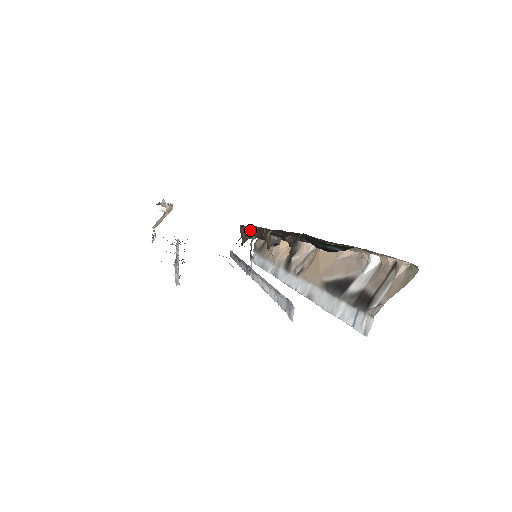
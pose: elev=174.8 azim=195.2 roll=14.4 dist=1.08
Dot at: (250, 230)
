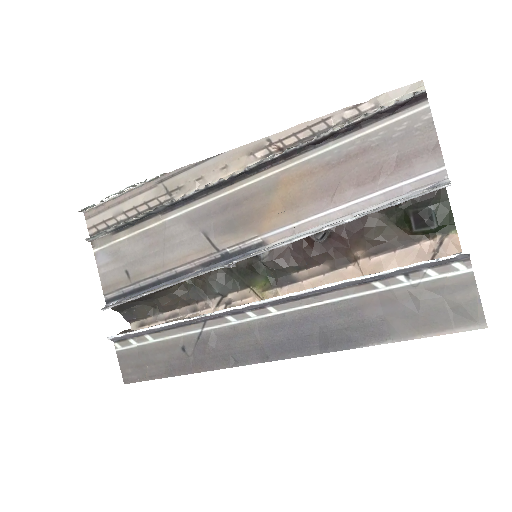
Dot at: (214, 270)
